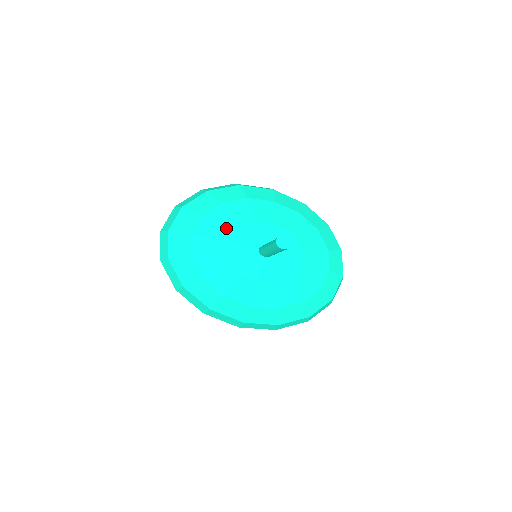
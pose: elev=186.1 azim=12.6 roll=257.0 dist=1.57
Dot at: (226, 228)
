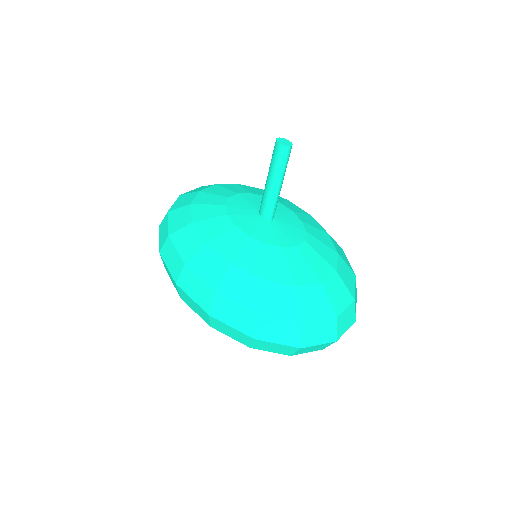
Dot at: (248, 191)
